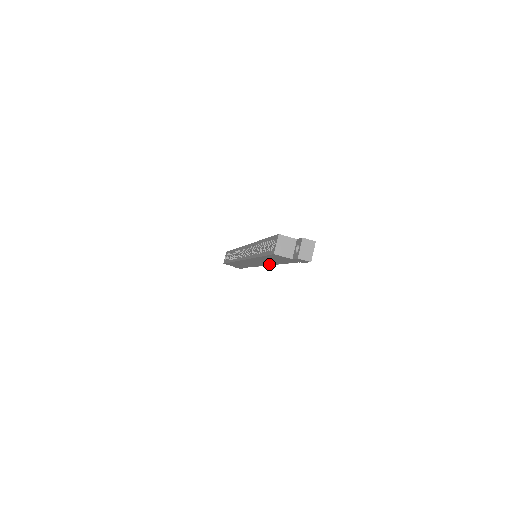
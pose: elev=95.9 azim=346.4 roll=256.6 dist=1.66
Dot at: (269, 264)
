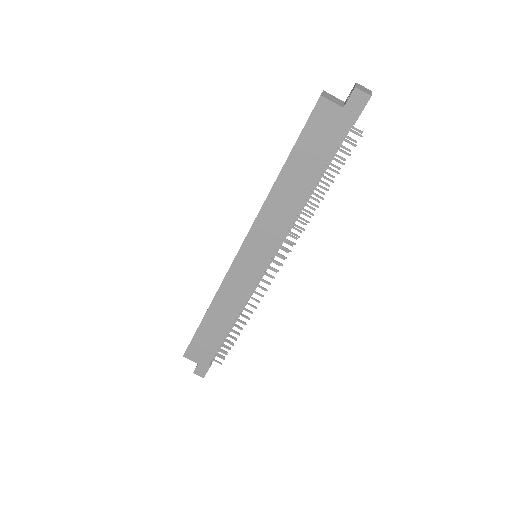
Dot at: (282, 232)
